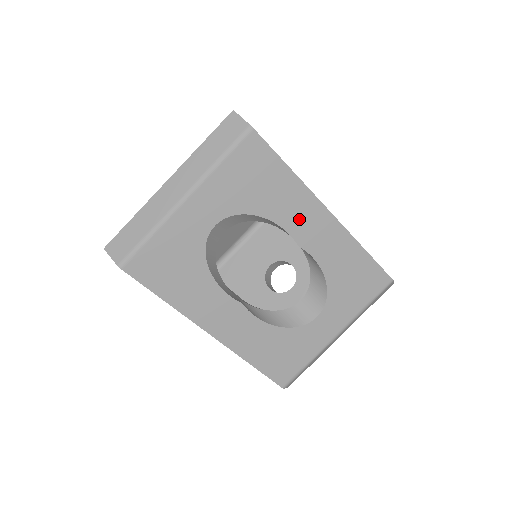
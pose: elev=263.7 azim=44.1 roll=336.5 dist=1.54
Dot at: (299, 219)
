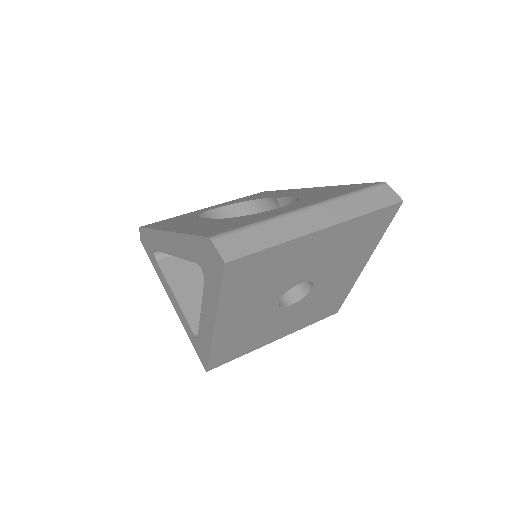
Dot at: (282, 194)
